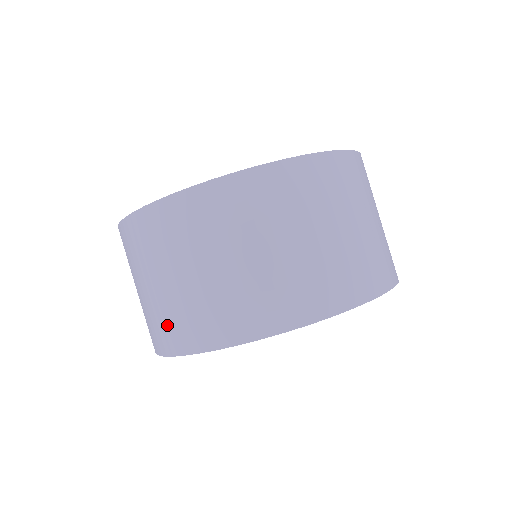
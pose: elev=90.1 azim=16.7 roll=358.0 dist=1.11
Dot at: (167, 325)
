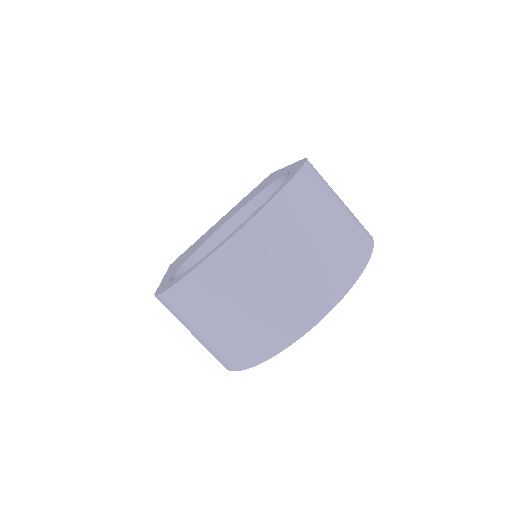
Dot at: (231, 352)
